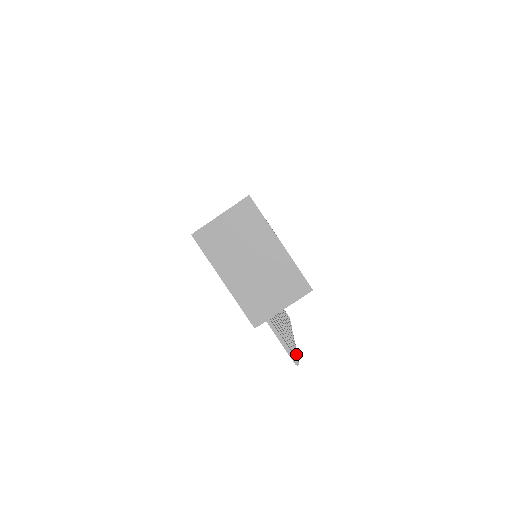
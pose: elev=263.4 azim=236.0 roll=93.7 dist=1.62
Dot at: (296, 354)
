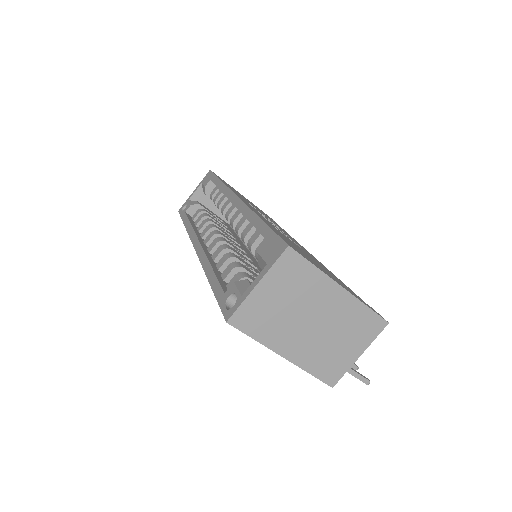
Dot at: (356, 366)
